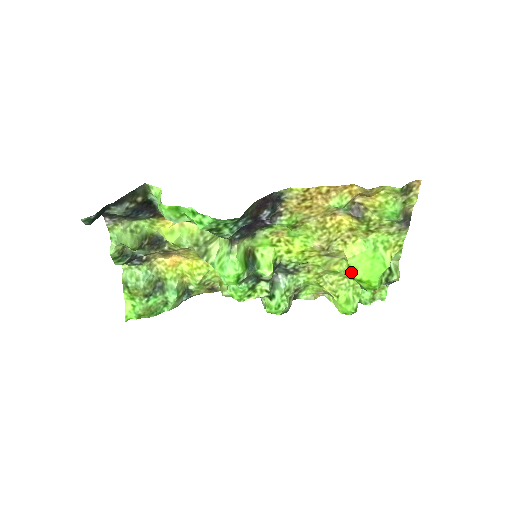
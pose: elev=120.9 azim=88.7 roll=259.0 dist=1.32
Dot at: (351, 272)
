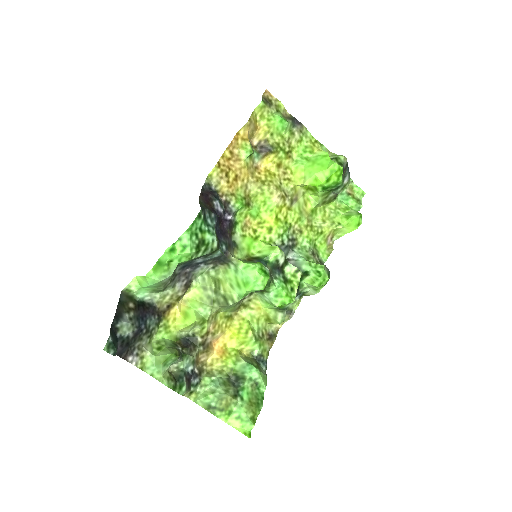
Dot at: (317, 186)
